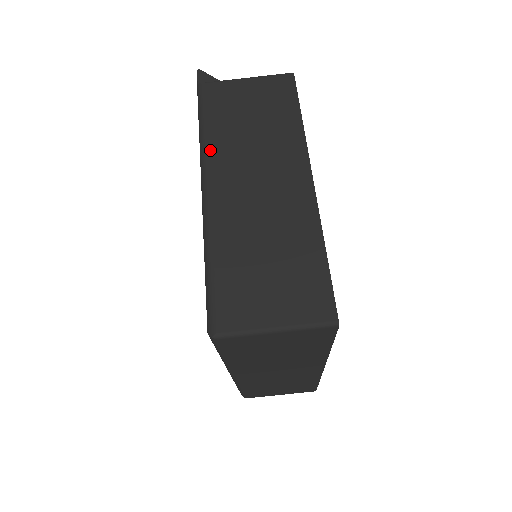
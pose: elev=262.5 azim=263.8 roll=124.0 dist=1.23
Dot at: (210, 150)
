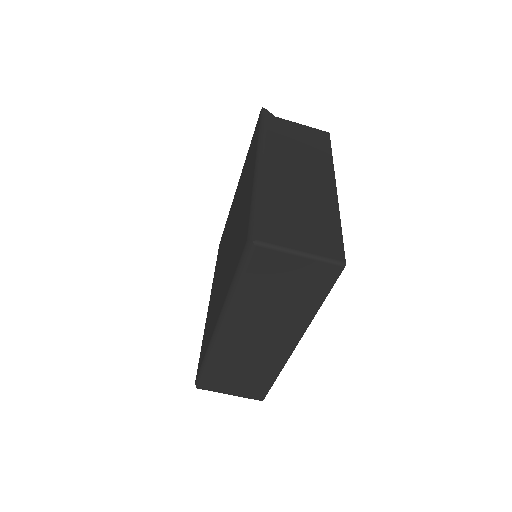
Dot at: (267, 147)
